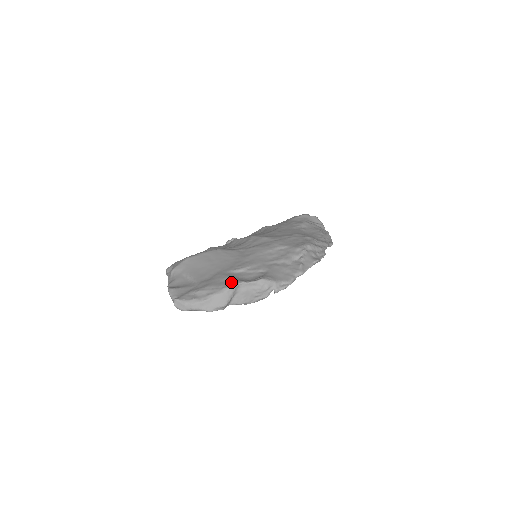
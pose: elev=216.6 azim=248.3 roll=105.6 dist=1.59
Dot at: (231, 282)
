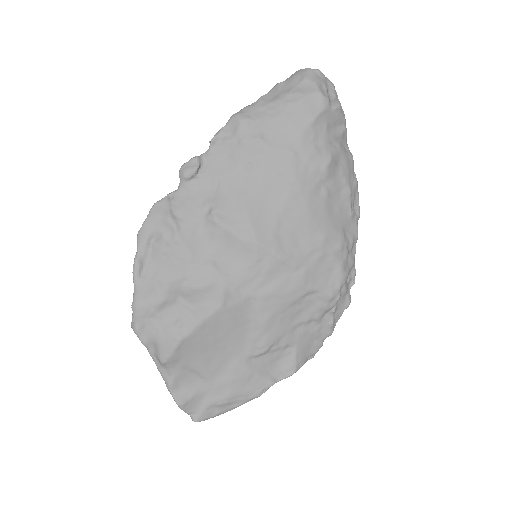
Dot at: (259, 387)
